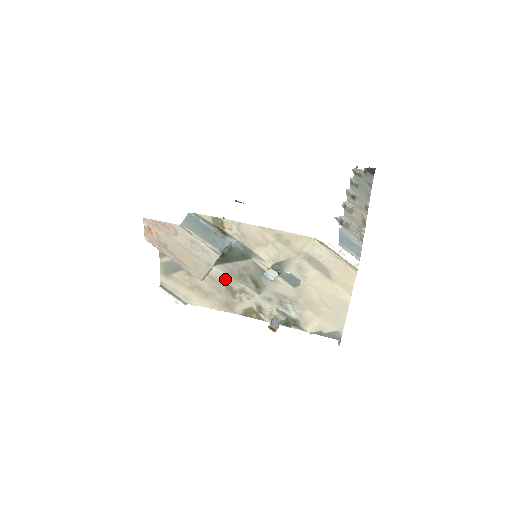
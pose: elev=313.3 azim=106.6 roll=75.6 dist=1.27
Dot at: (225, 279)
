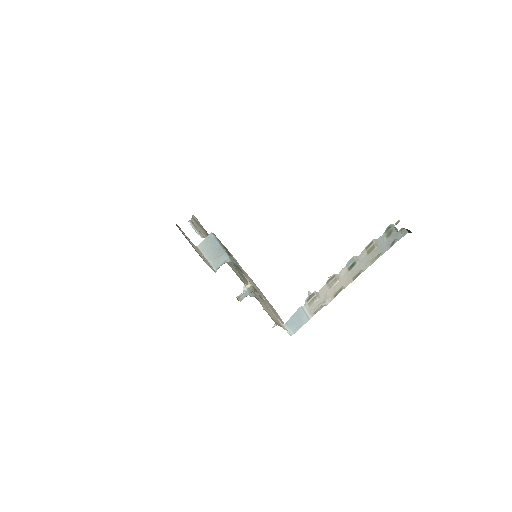
Dot at: occluded
